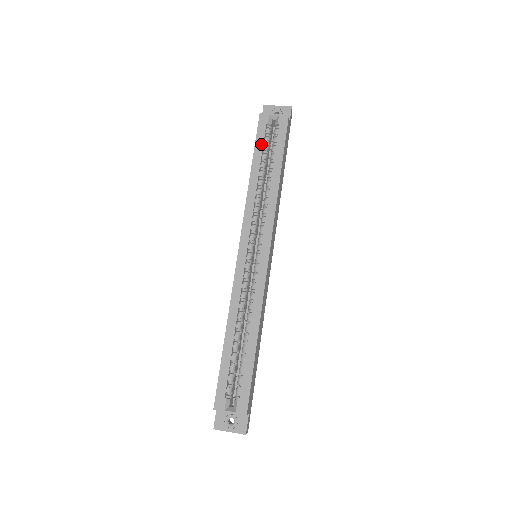
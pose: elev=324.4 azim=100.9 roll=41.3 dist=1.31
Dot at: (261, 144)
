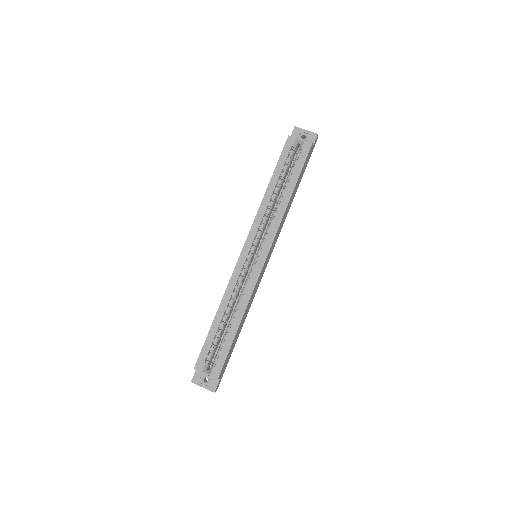
Dot at: (283, 163)
